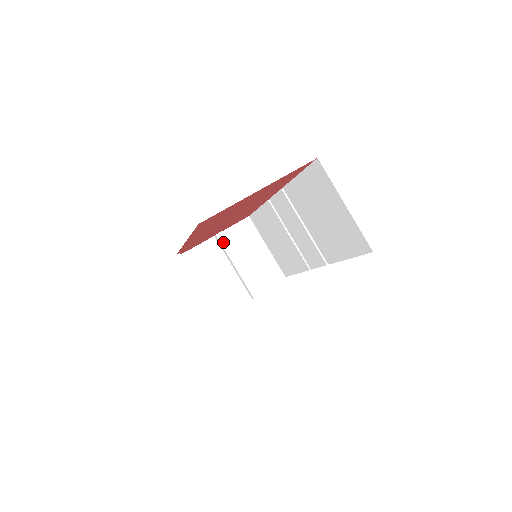
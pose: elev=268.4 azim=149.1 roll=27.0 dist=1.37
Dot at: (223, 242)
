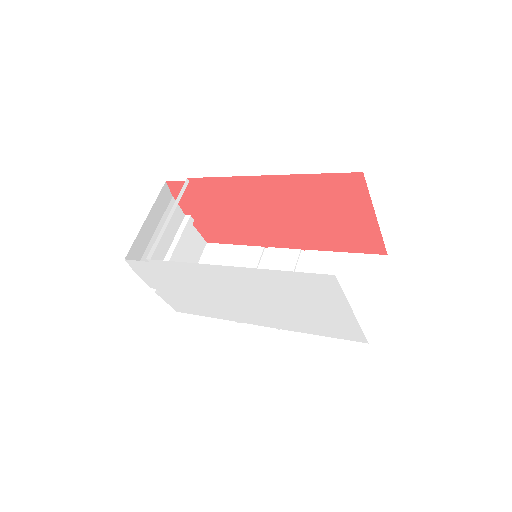
Dot at: (188, 226)
